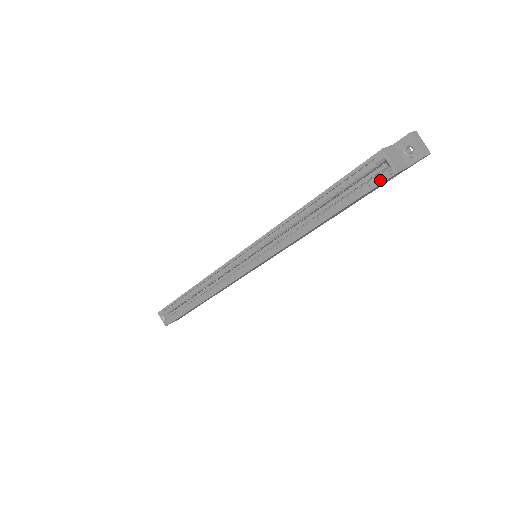
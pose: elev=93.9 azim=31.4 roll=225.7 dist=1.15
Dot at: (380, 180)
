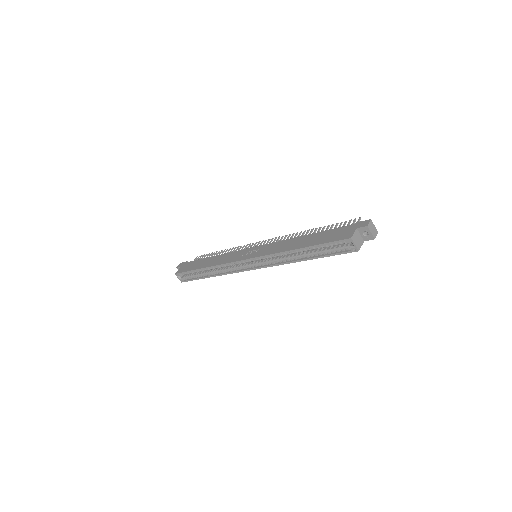
Dot at: (348, 251)
